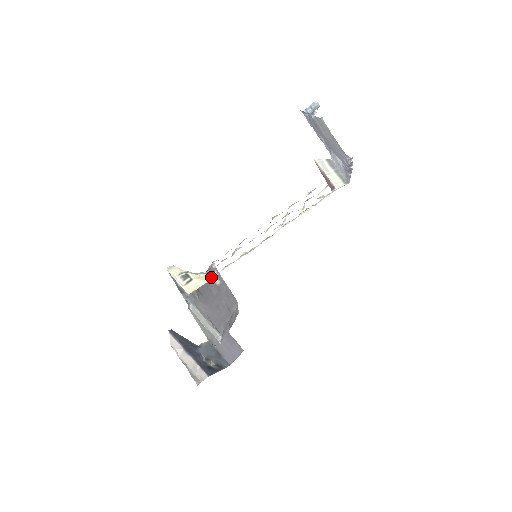
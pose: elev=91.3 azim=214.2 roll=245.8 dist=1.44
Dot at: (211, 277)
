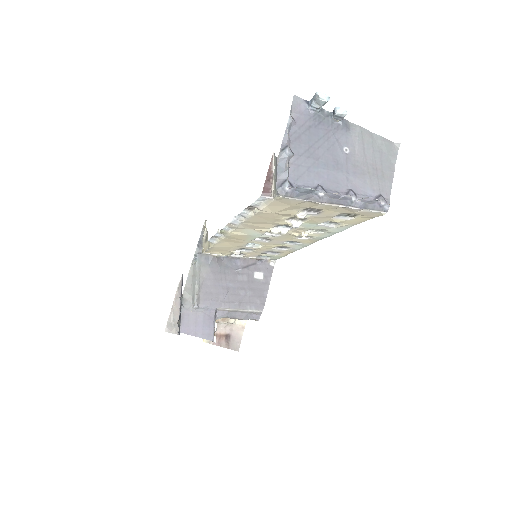
Dot at: (210, 244)
